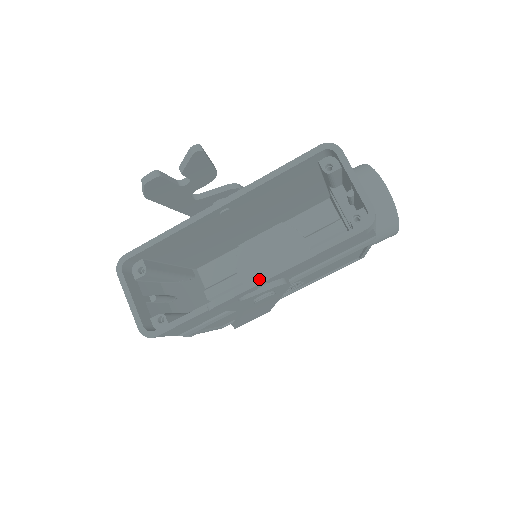
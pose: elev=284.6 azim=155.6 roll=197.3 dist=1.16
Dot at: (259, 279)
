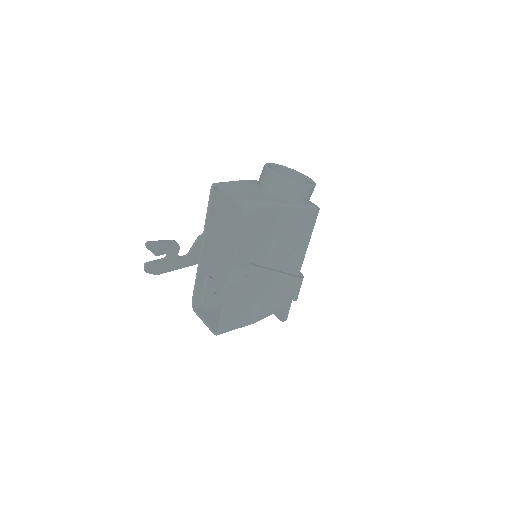
Dot at: (205, 280)
